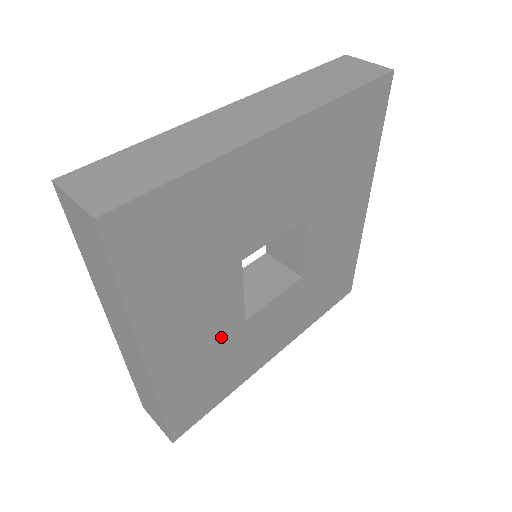
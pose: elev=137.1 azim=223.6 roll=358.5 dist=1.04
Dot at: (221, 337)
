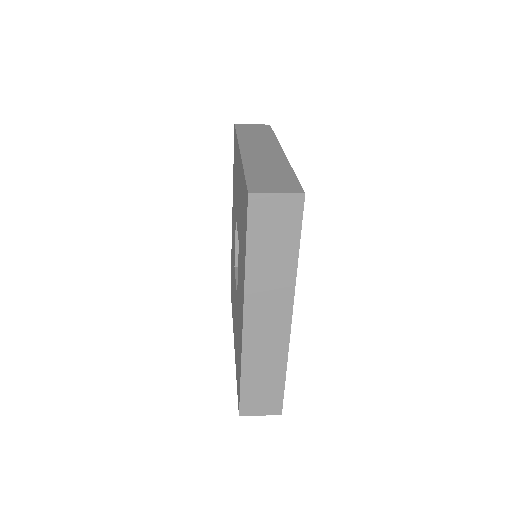
Dot at: occluded
